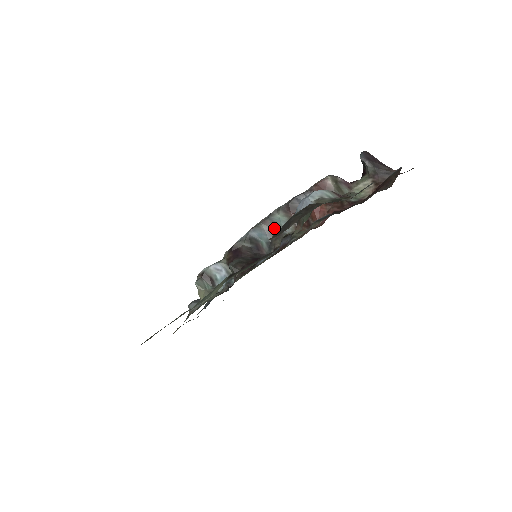
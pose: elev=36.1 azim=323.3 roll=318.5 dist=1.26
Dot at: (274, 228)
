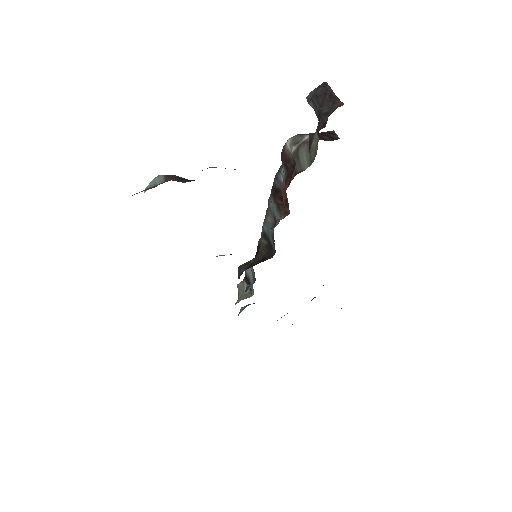
Dot at: (274, 219)
